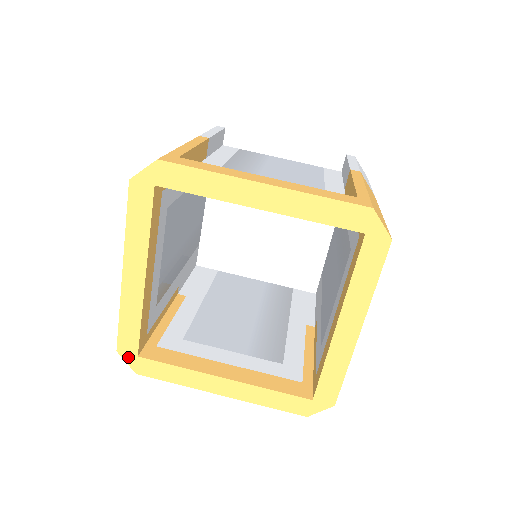
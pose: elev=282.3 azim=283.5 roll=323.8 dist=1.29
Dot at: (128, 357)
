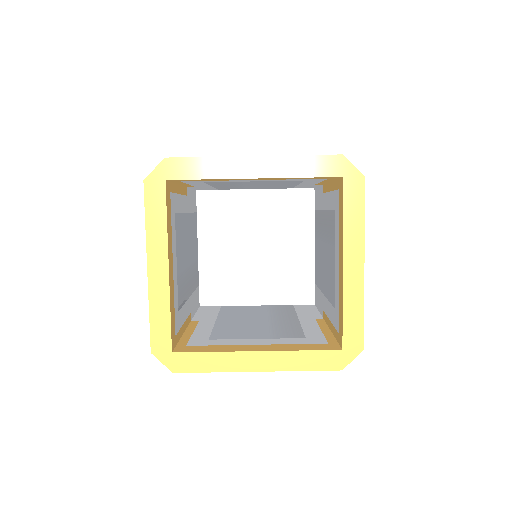
Dot at: (163, 356)
